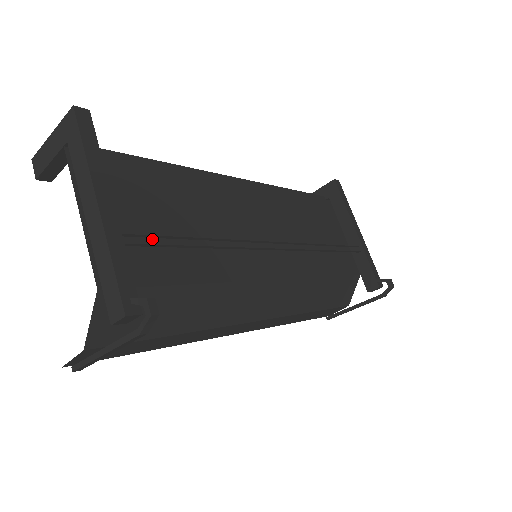
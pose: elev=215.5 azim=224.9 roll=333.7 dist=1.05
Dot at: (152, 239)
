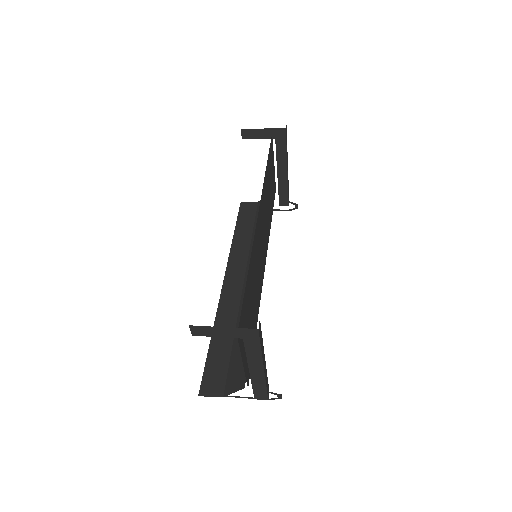
Dot at: occluded
